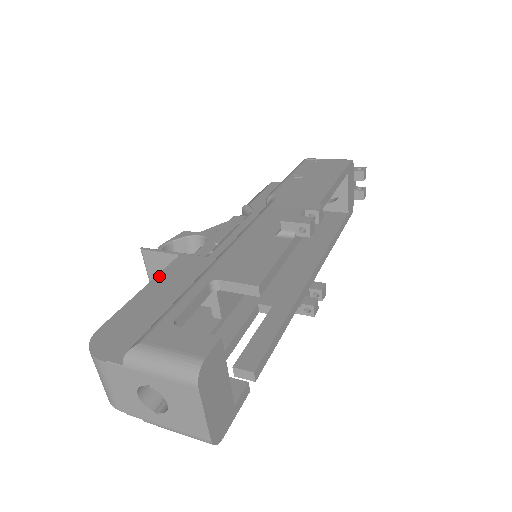
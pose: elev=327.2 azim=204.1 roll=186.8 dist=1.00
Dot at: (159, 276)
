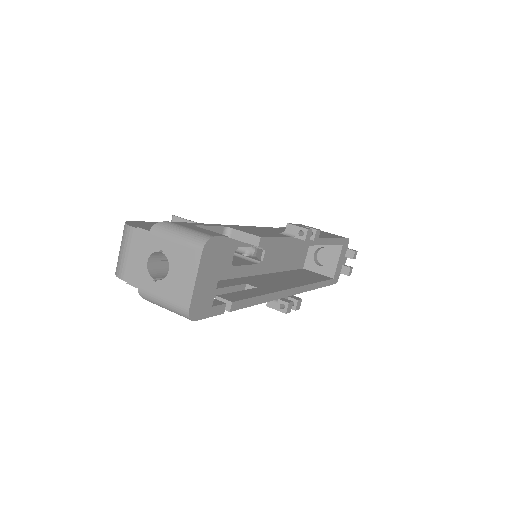
Dot at: occluded
